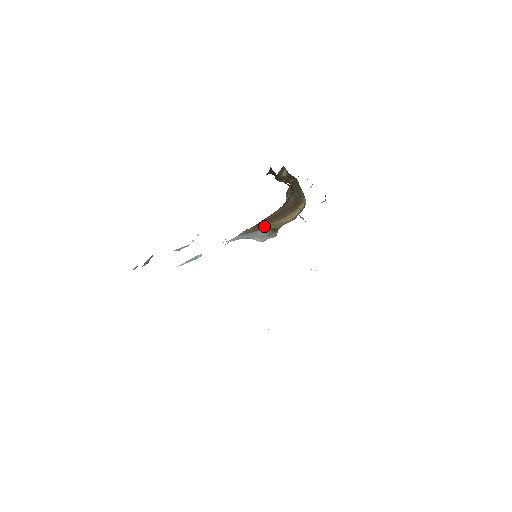
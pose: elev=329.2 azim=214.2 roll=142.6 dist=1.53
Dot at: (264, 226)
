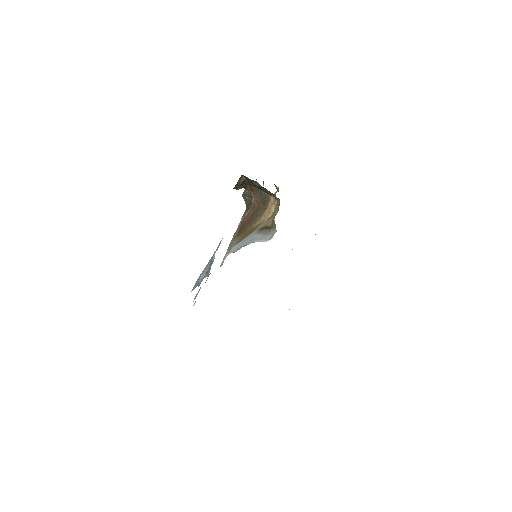
Dot at: (250, 230)
